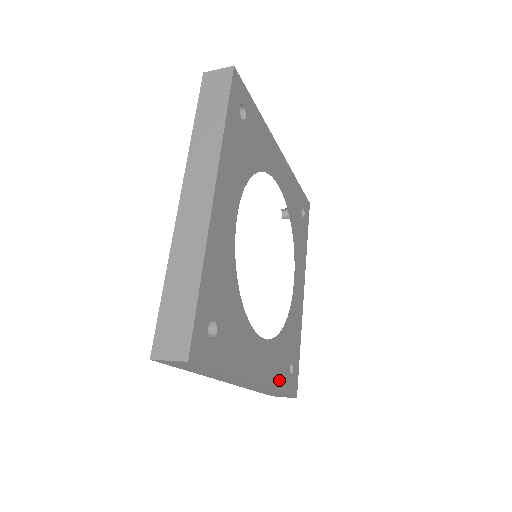
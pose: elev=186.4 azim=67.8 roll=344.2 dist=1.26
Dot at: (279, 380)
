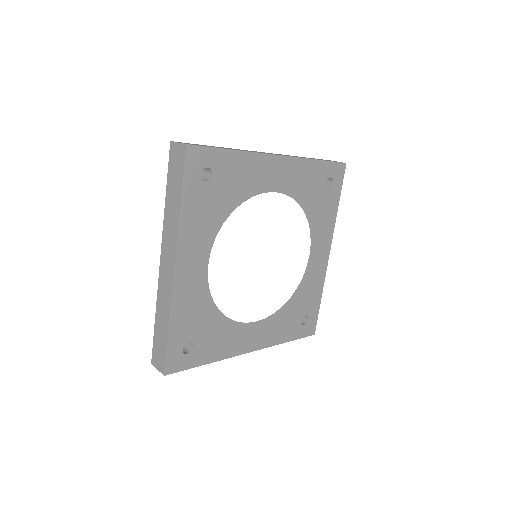
Dot at: (284, 335)
